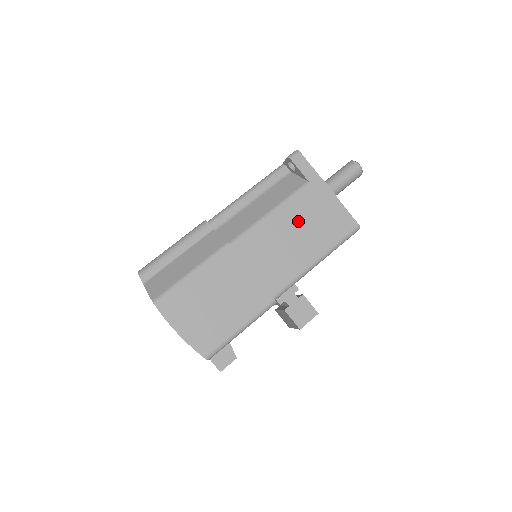
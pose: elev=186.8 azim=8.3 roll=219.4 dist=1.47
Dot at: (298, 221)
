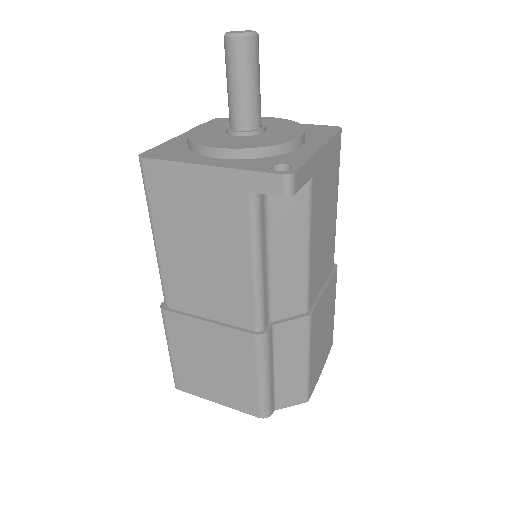
Dot at: (322, 213)
